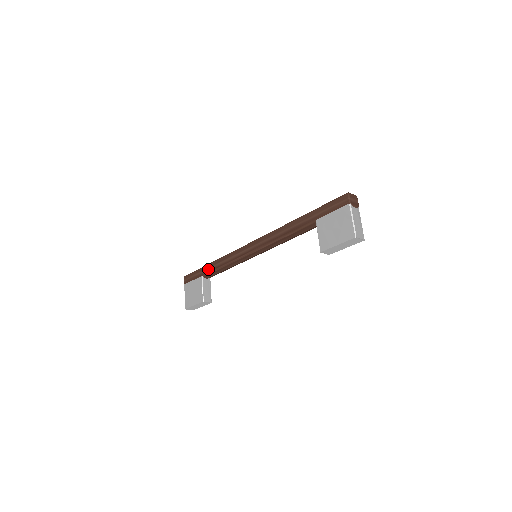
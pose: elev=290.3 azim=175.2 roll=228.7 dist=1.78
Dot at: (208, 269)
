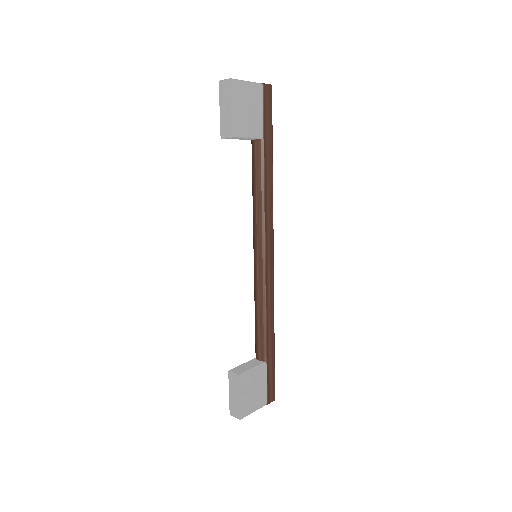
Dot at: occluded
